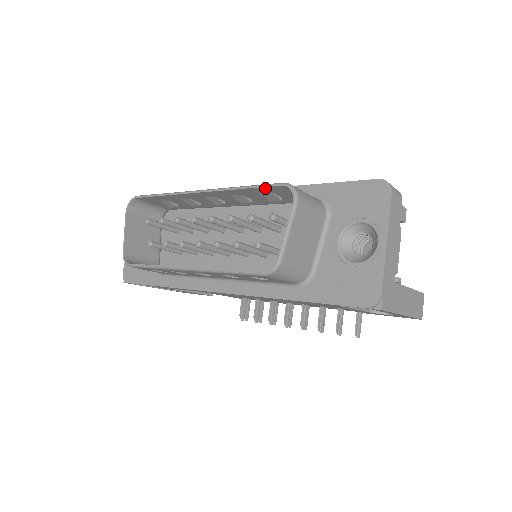
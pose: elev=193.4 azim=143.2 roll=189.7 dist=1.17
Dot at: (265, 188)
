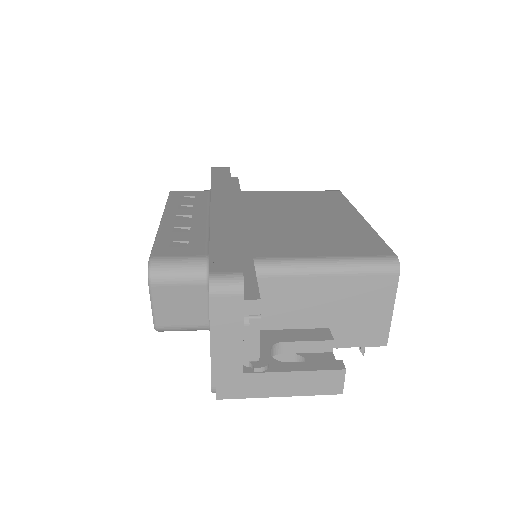
Dot at: (156, 250)
